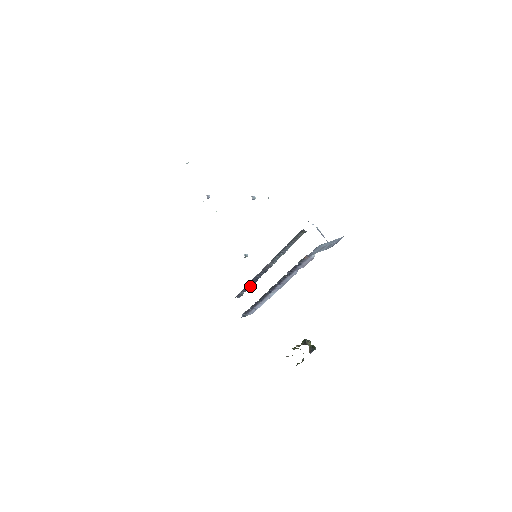
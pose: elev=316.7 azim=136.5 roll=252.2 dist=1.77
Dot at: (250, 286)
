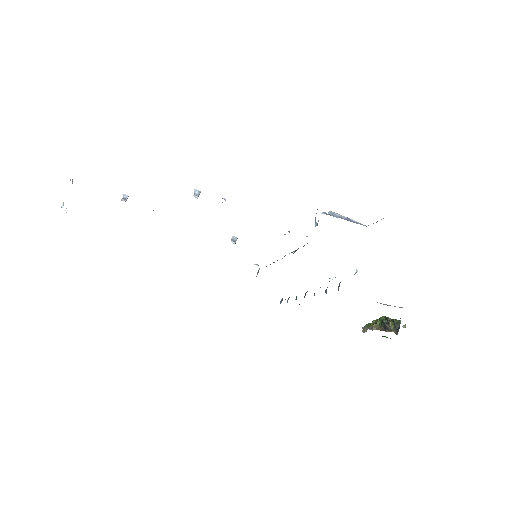
Dot at: occluded
